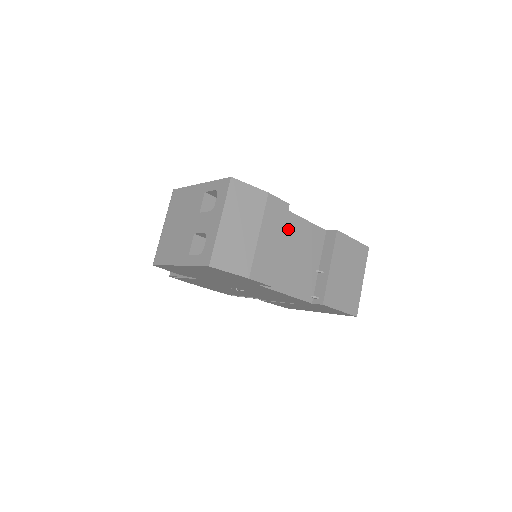
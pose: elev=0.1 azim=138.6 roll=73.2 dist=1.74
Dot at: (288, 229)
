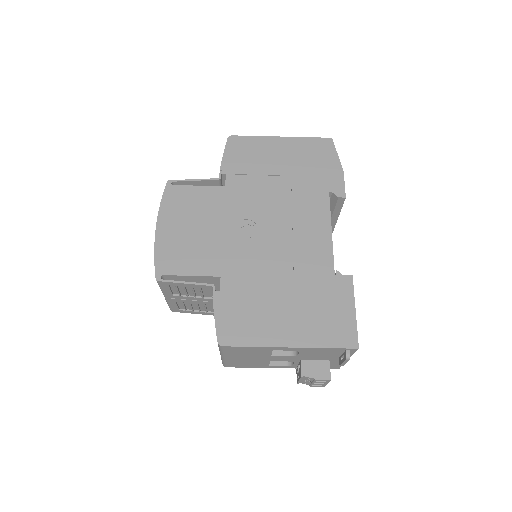
Dot at: occluded
